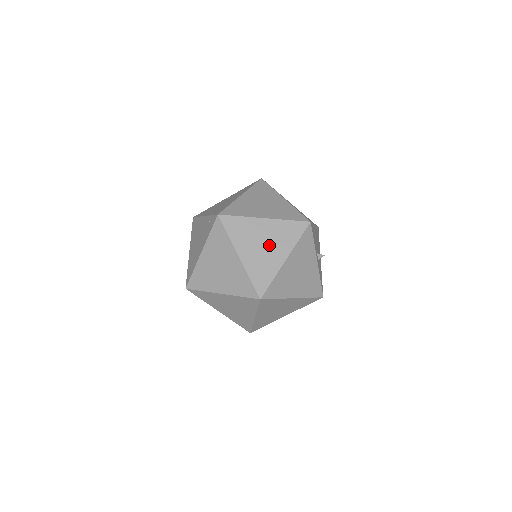
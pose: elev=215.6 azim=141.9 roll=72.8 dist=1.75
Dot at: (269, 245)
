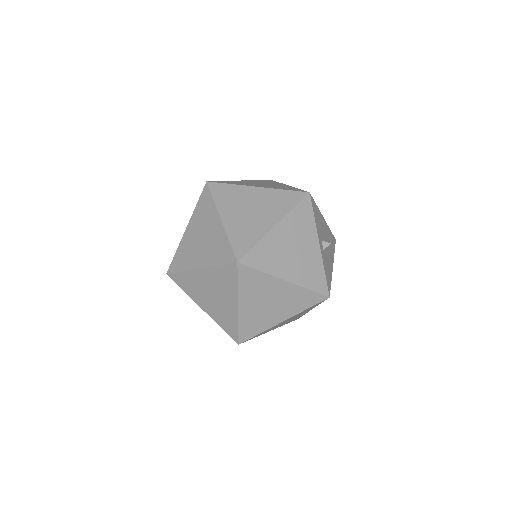
Dot at: (258, 211)
